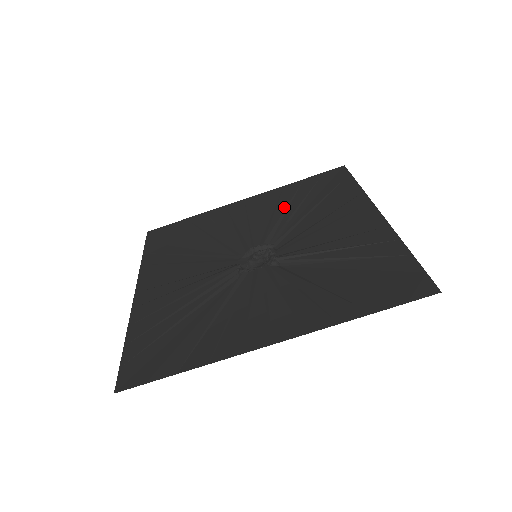
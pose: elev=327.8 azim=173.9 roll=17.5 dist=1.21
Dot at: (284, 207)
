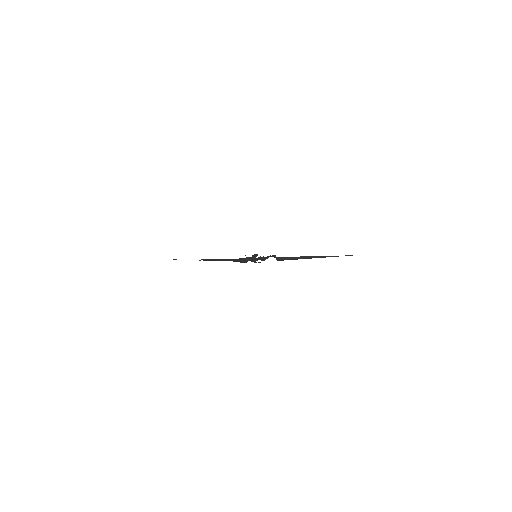
Dot at: occluded
